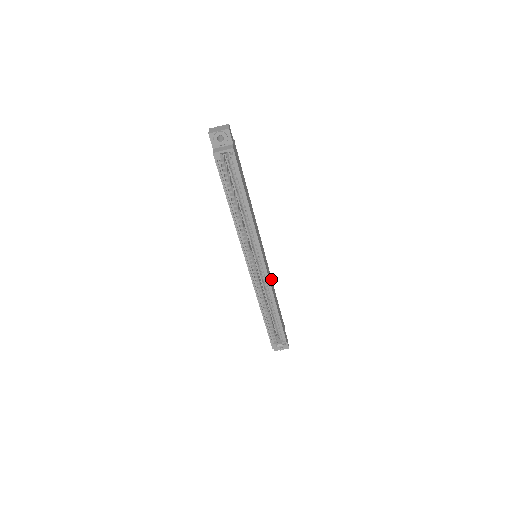
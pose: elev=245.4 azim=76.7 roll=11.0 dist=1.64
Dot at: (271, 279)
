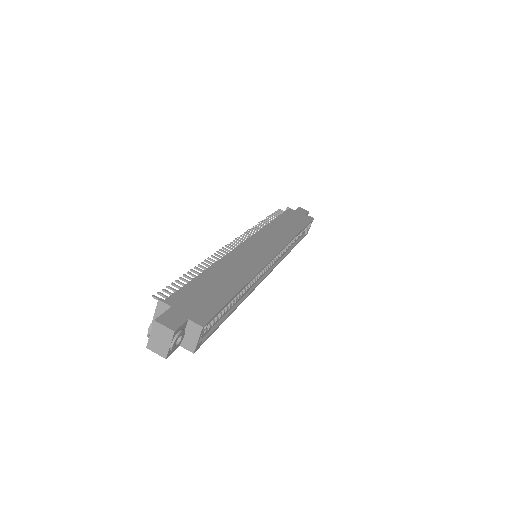
Dot at: (267, 230)
